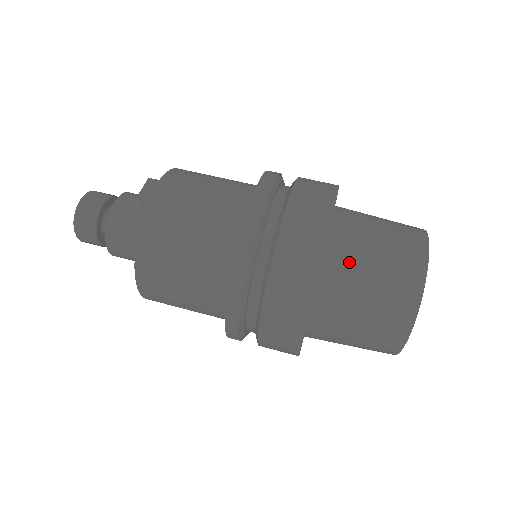
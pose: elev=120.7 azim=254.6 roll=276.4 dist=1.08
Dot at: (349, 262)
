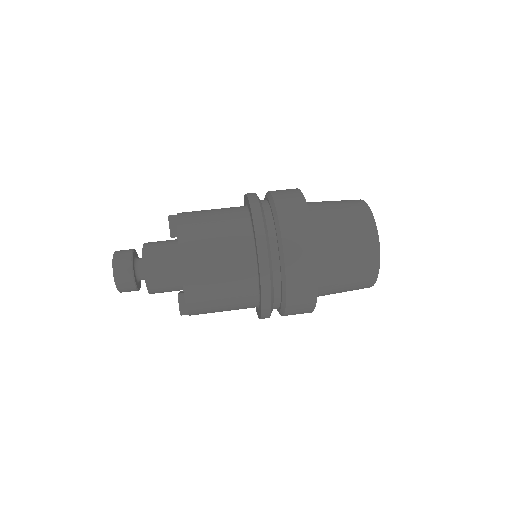
Dot at: (319, 205)
